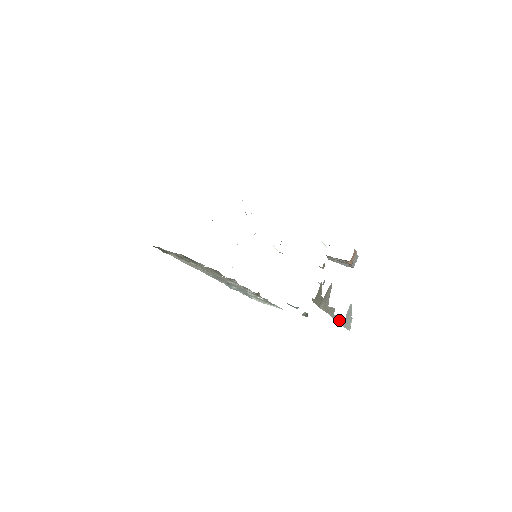
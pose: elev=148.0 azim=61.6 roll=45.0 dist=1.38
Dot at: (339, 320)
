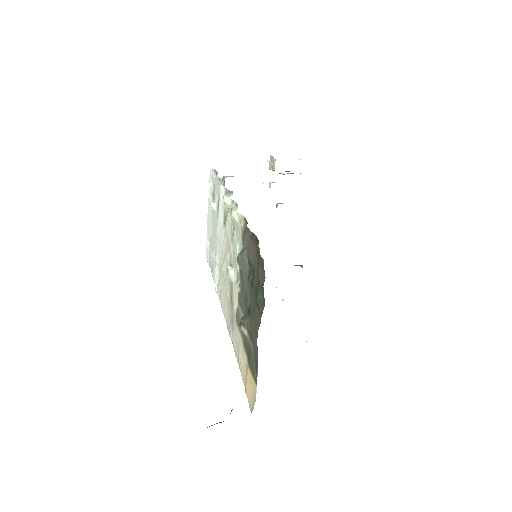
Dot at: occluded
